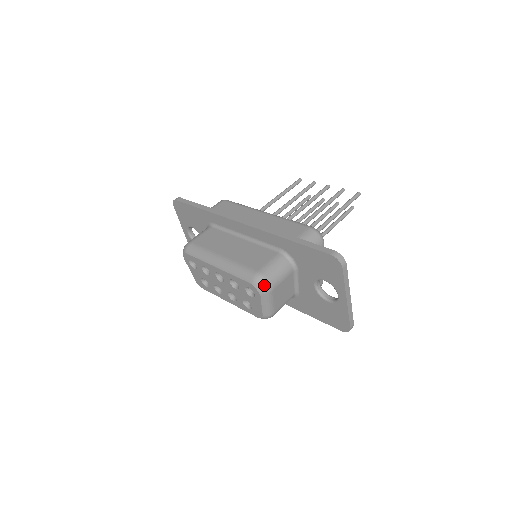
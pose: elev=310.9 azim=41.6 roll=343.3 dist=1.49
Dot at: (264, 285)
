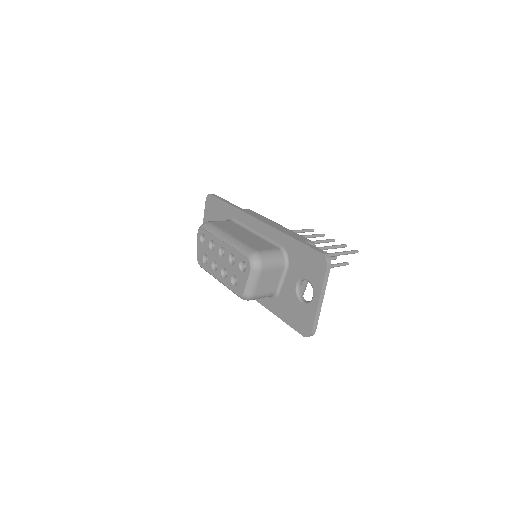
Dot at: (257, 262)
